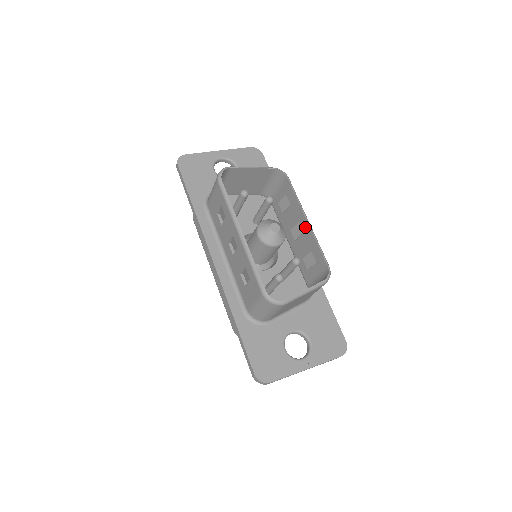
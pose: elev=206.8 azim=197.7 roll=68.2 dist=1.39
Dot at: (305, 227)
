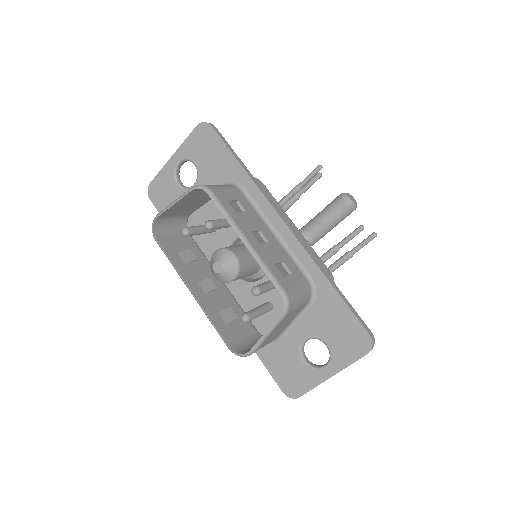
Dot at: (250, 245)
